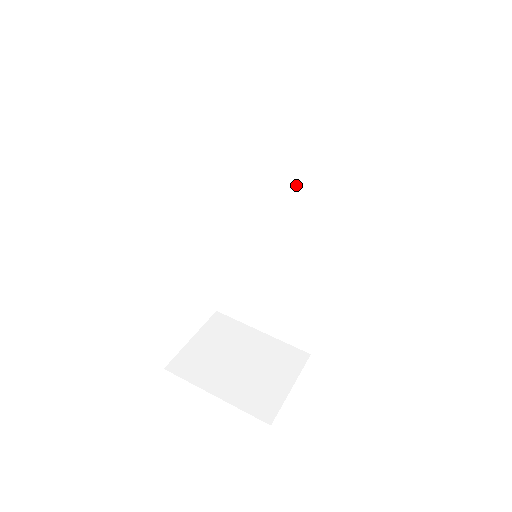
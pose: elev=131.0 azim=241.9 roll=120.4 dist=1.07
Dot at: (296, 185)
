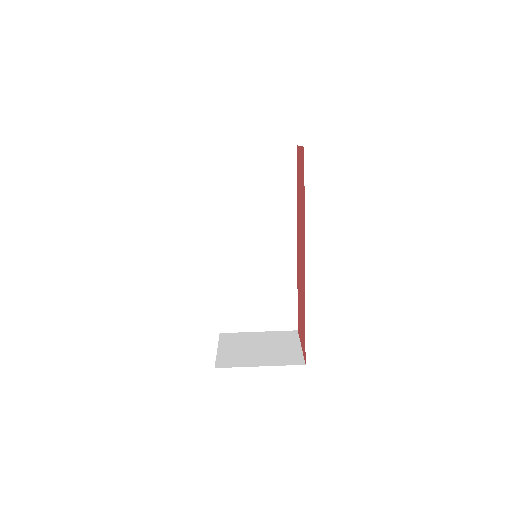
Dot at: (260, 211)
